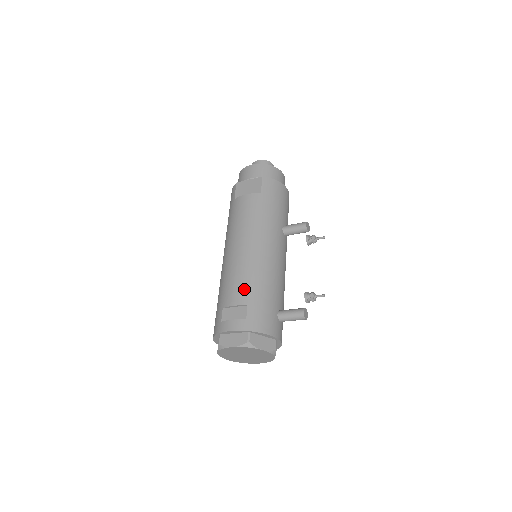
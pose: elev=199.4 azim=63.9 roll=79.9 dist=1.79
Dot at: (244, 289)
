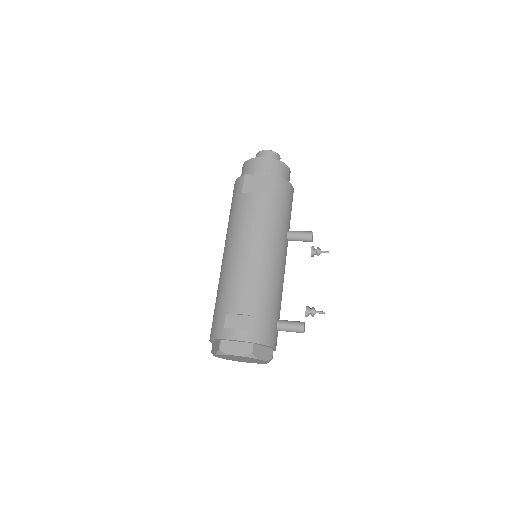
Dot at: (250, 298)
